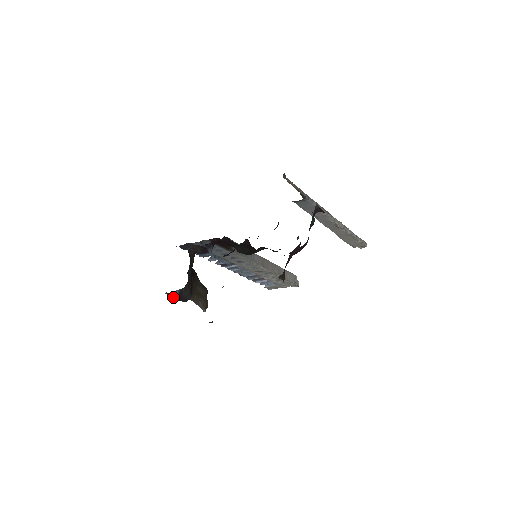
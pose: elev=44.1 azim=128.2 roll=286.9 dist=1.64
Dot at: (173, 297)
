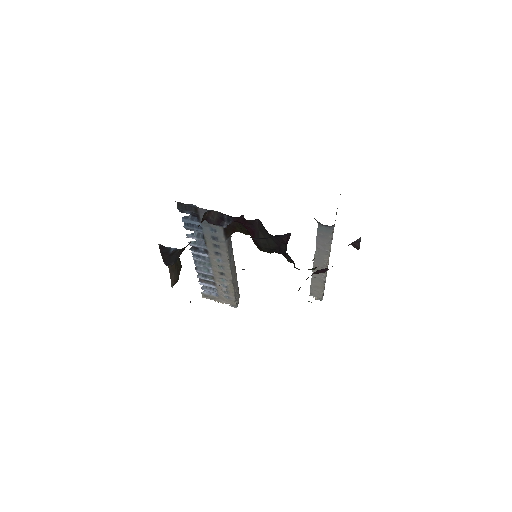
Dot at: (162, 253)
